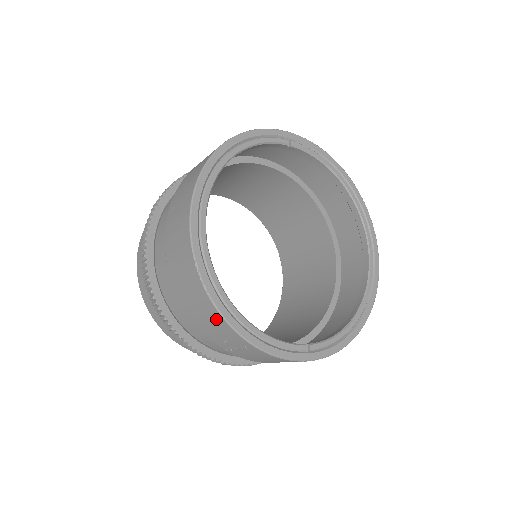
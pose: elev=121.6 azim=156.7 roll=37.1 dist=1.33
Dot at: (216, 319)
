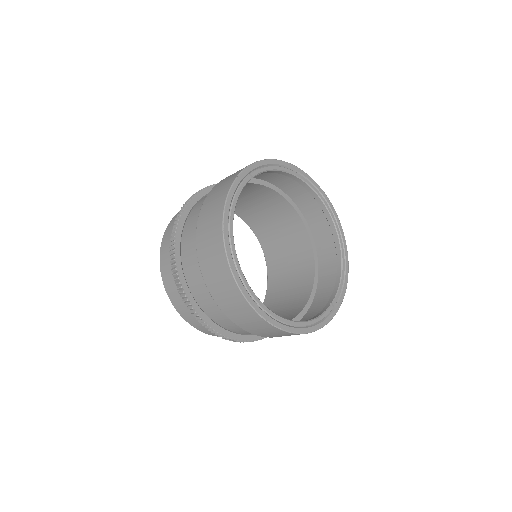
Dot at: (284, 334)
